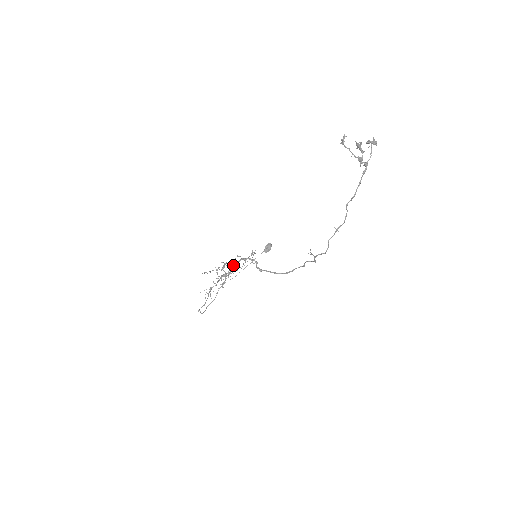
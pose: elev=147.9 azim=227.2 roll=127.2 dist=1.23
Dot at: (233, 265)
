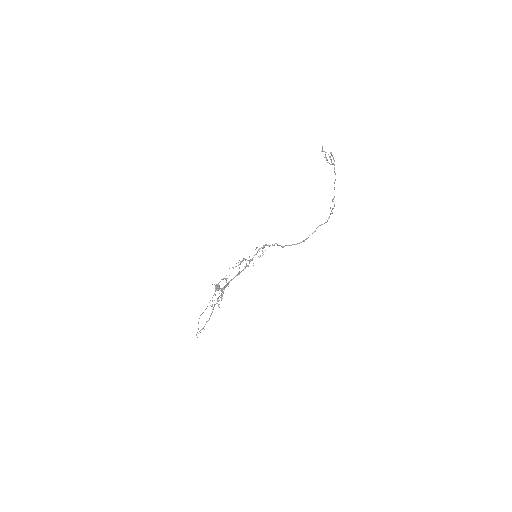
Dot at: occluded
